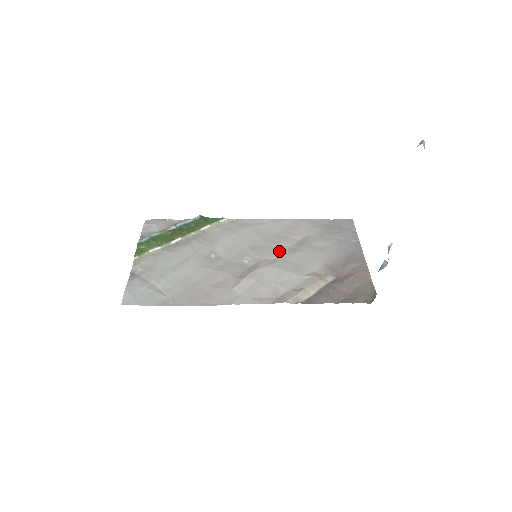
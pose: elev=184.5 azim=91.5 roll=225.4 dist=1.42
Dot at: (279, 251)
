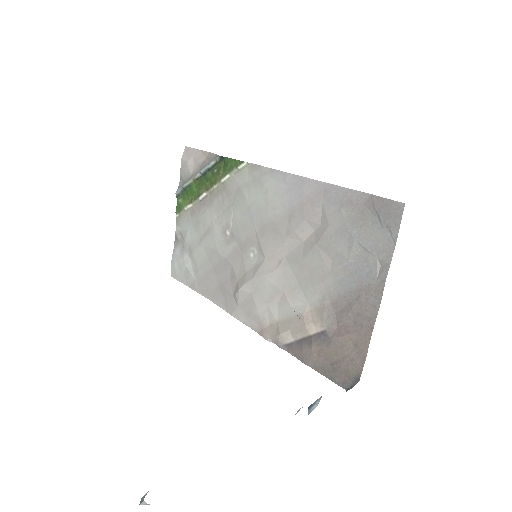
Dot at: (285, 248)
